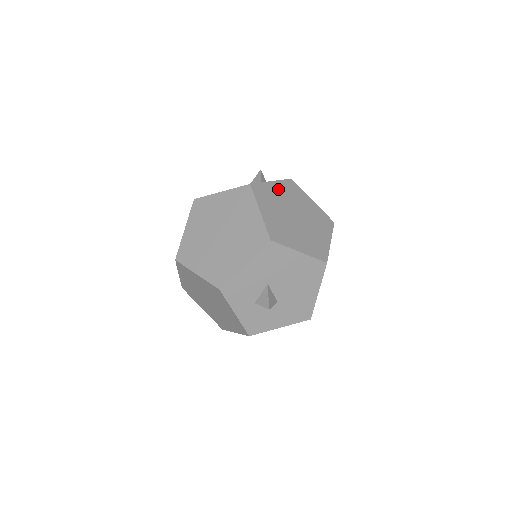
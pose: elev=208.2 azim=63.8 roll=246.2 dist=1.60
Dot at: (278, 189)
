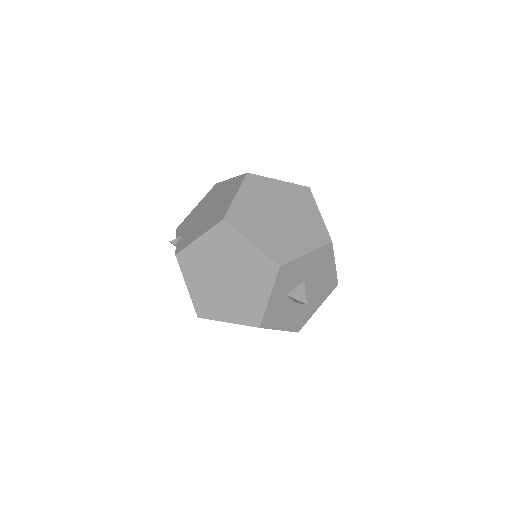
Dot at: occluded
